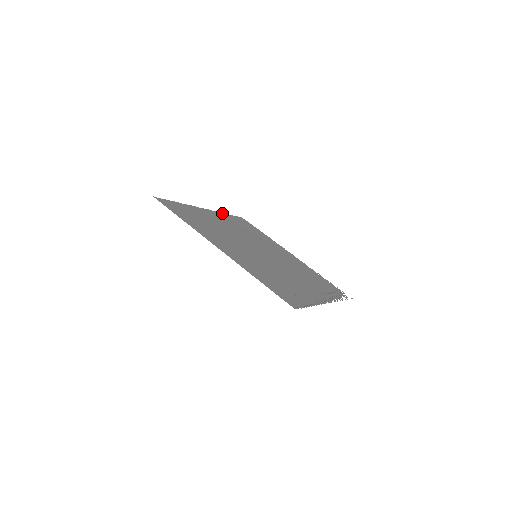
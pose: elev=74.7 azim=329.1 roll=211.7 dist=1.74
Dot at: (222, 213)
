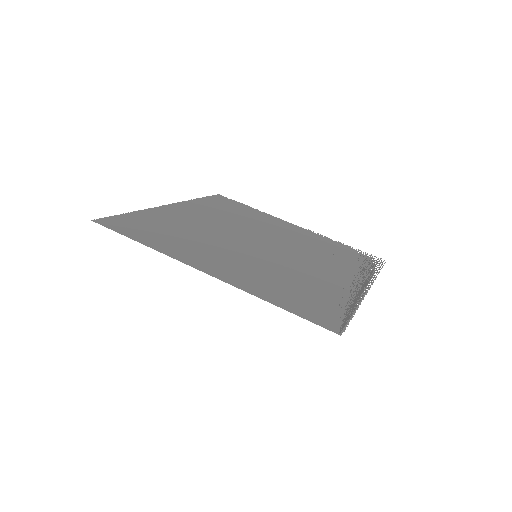
Dot at: (192, 200)
